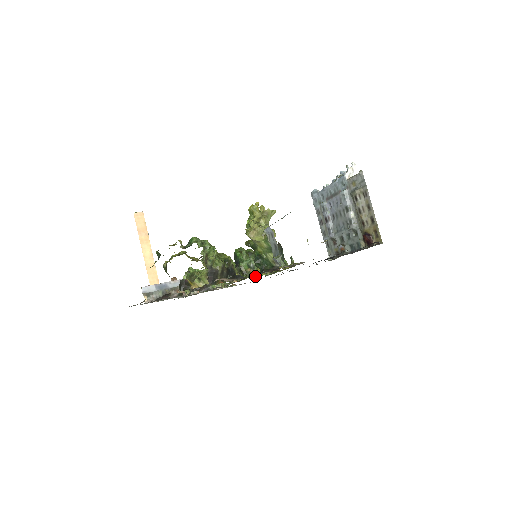
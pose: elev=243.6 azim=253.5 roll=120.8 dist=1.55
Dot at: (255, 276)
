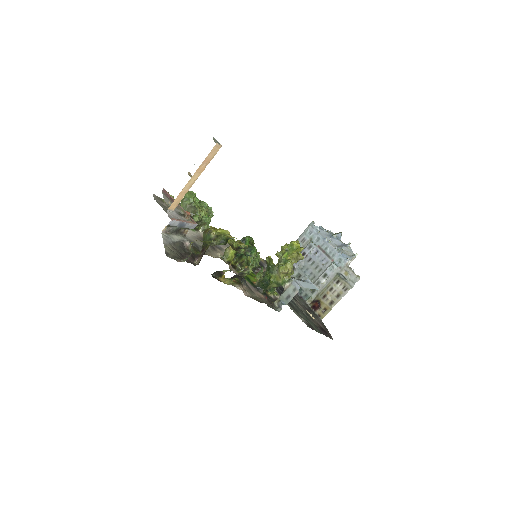
Dot at: (246, 275)
